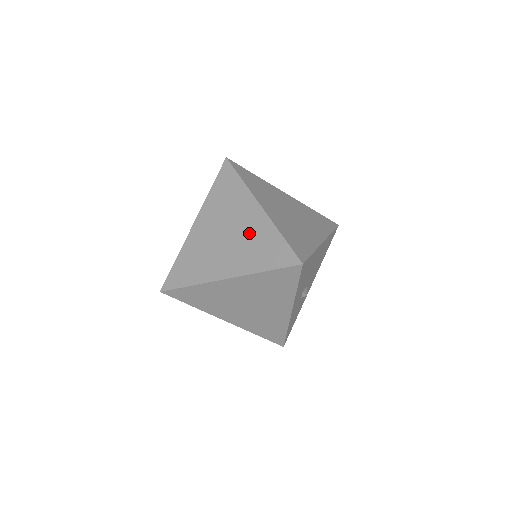
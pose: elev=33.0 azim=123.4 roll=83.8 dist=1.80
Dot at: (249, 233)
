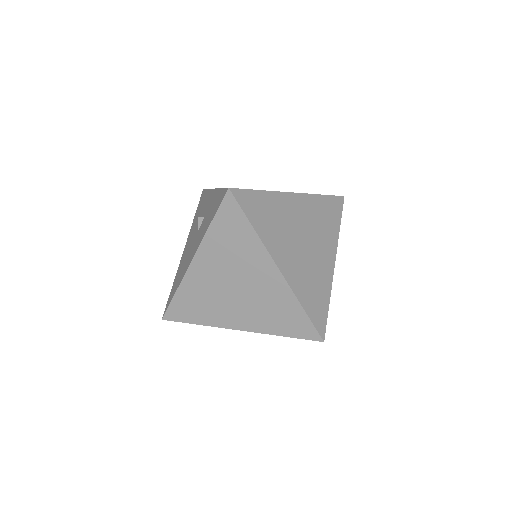
Dot at: (264, 295)
